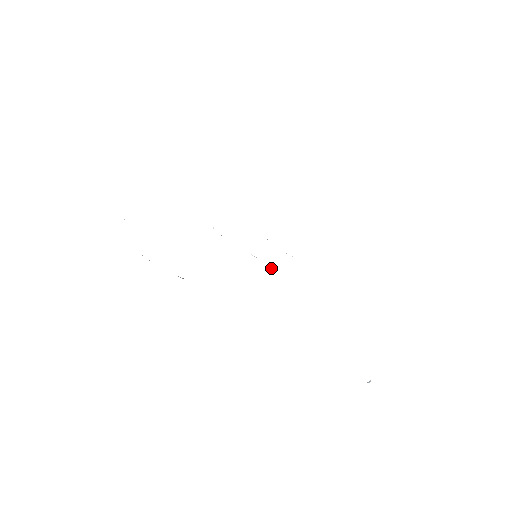
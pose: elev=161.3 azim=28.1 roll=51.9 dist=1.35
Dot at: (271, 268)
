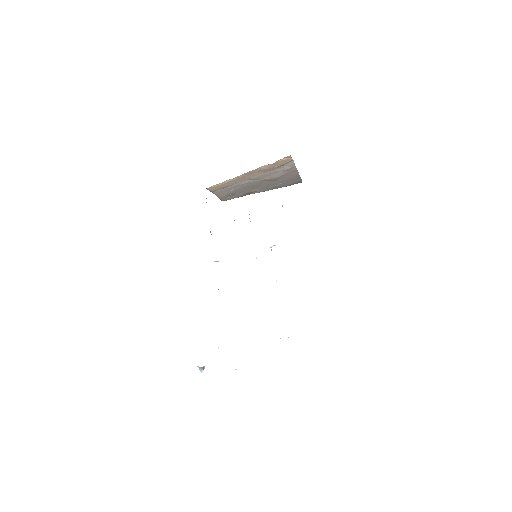
Dot at: occluded
